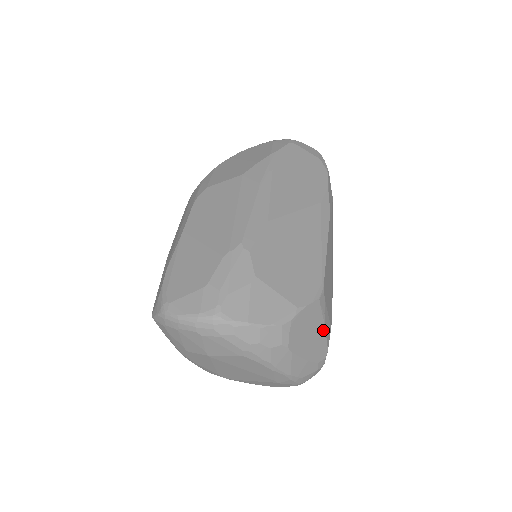
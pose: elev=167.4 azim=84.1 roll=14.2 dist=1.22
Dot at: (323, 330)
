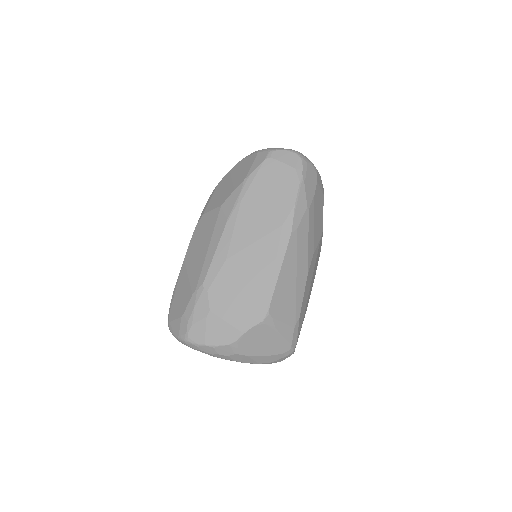
Dot at: (278, 336)
